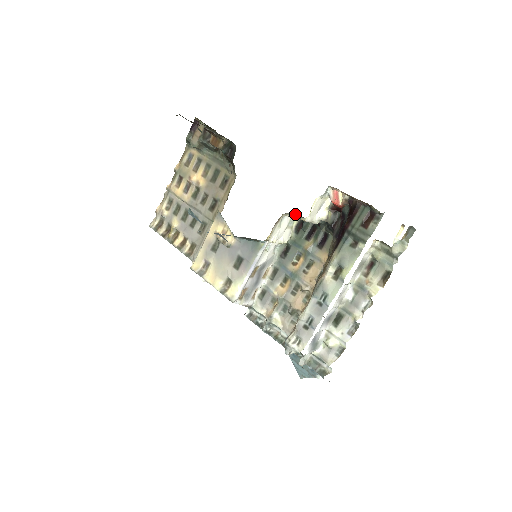
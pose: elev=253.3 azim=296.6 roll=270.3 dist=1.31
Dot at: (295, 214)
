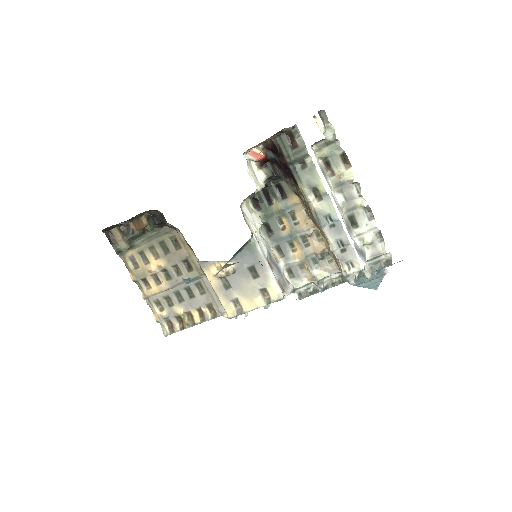
Dot at: occluded
